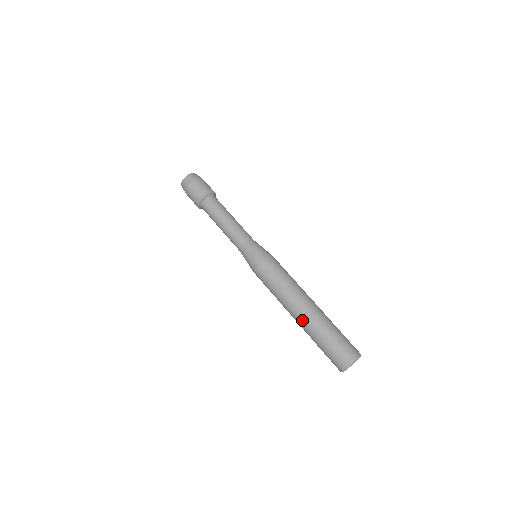
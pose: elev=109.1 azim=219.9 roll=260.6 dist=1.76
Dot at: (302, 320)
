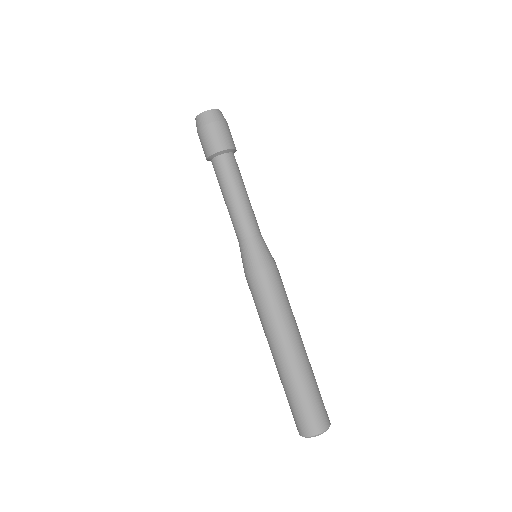
Dot at: (284, 361)
